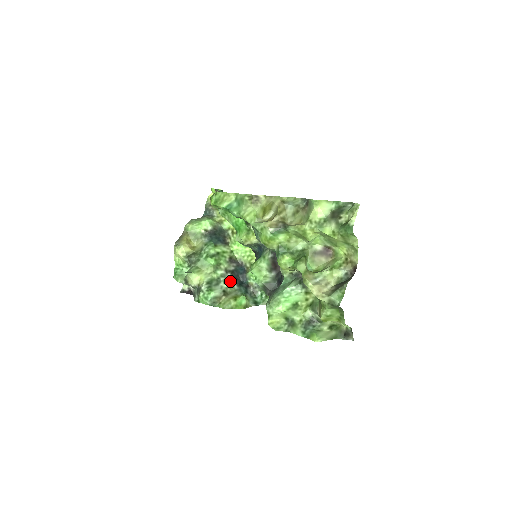
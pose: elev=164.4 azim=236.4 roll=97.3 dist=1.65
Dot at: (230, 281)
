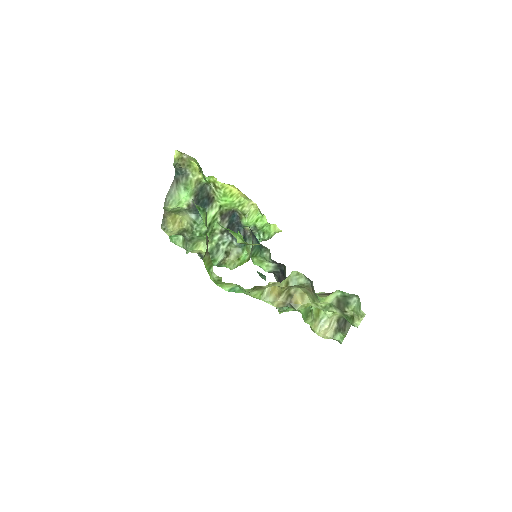
Dot at: (228, 240)
